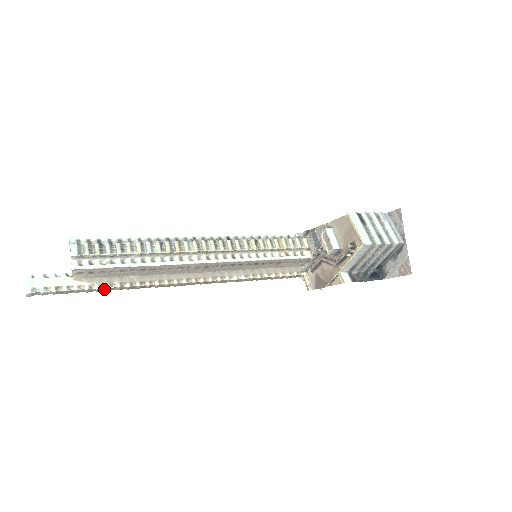
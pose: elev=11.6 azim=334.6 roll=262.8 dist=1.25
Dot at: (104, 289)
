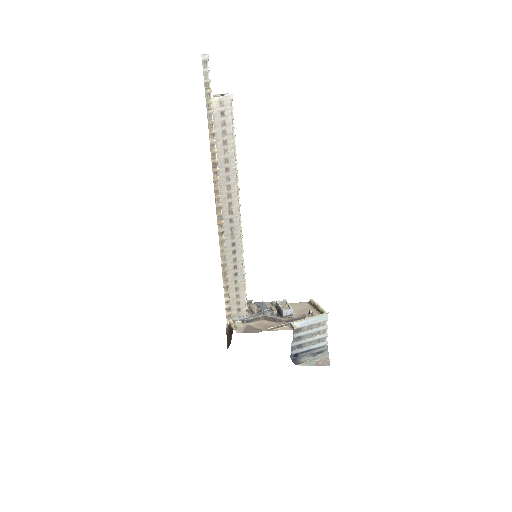
Dot at: (210, 128)
